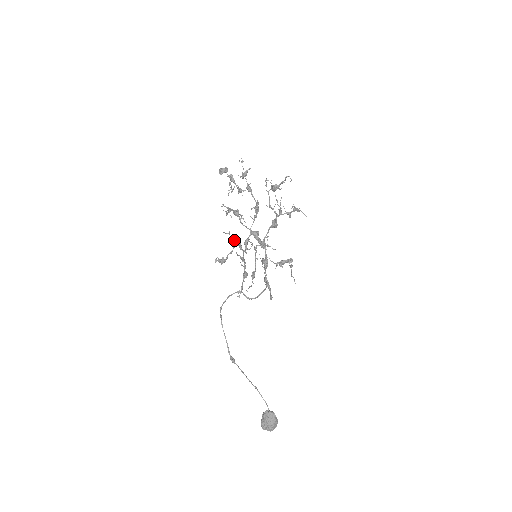
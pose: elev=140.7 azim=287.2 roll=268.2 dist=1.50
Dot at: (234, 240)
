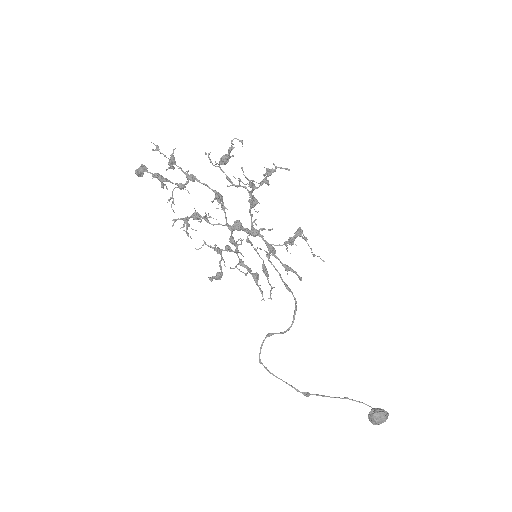
Dot at: (216, 250)
